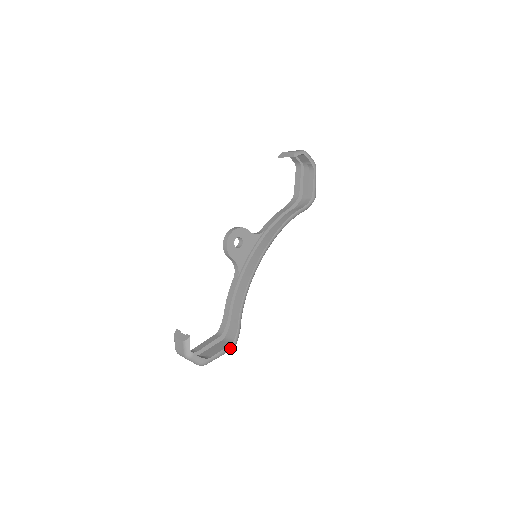
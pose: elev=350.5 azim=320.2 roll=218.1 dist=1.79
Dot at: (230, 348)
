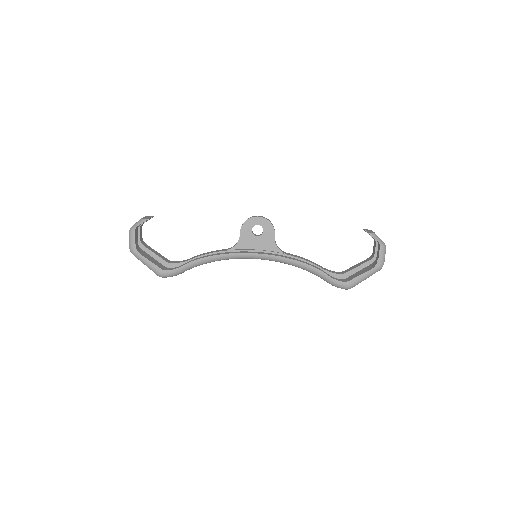
Dot at: (157, 271)
